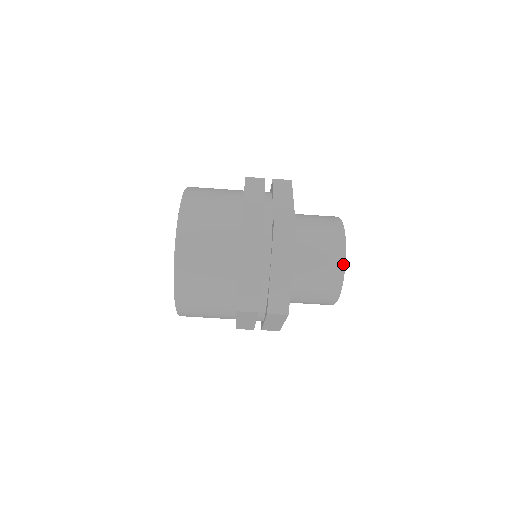
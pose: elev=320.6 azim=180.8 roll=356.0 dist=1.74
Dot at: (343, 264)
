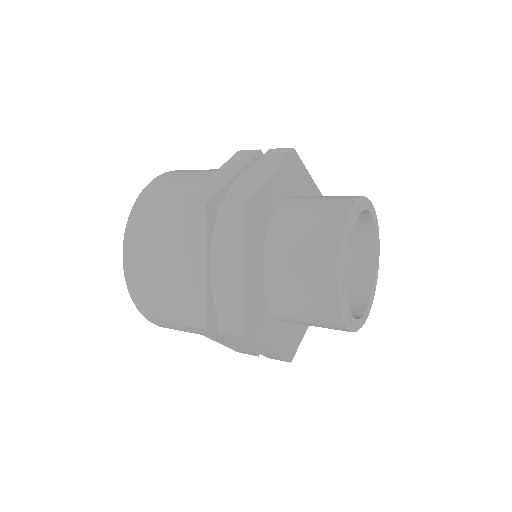
Dot at: (337, 266)
